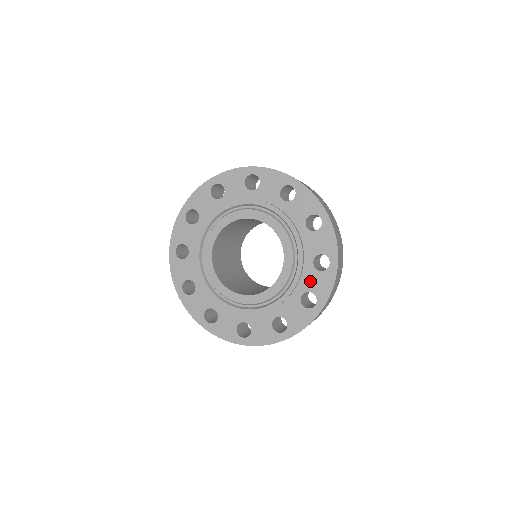
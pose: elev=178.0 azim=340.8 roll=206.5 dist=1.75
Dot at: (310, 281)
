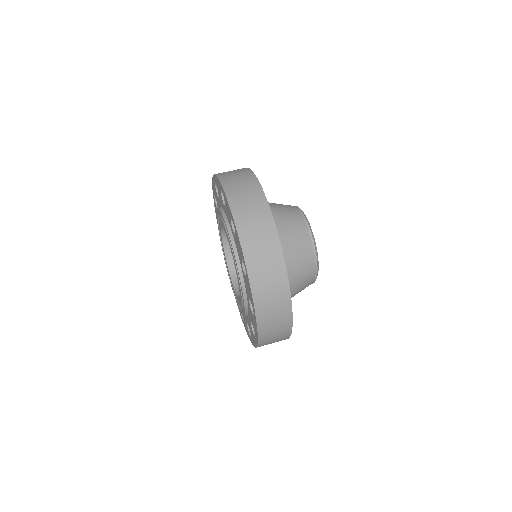
Dot at: (244, 318)
